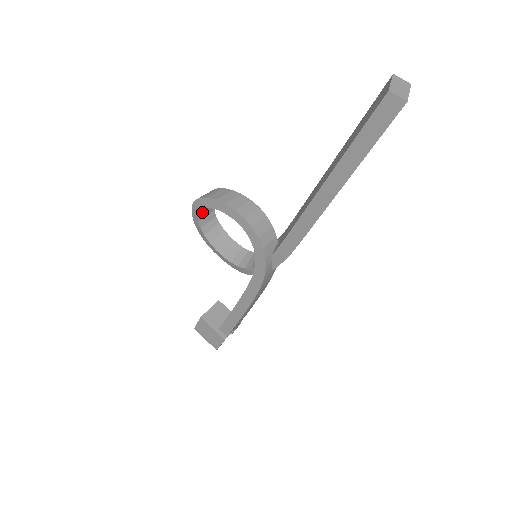
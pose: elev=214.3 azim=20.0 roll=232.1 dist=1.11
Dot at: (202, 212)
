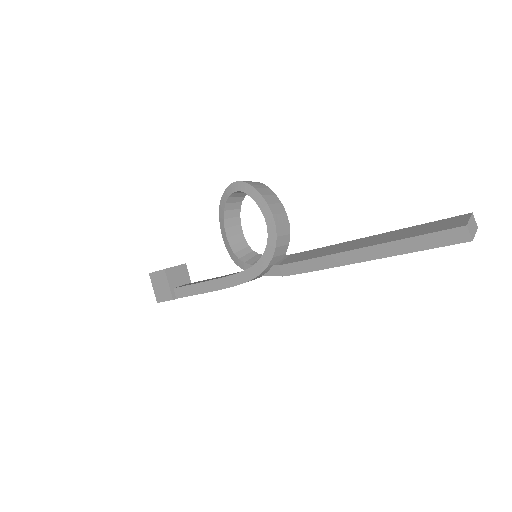
Dot at: (237, 193)
